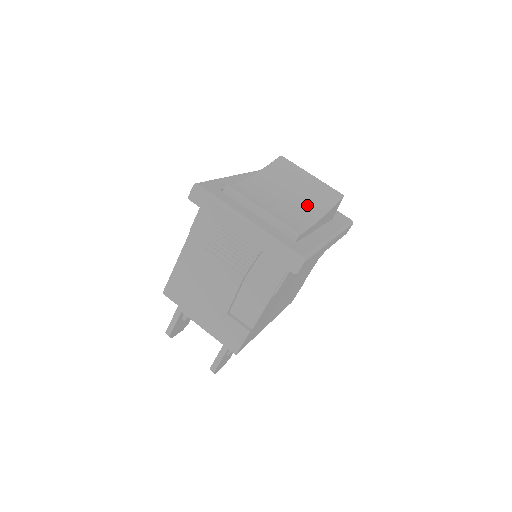
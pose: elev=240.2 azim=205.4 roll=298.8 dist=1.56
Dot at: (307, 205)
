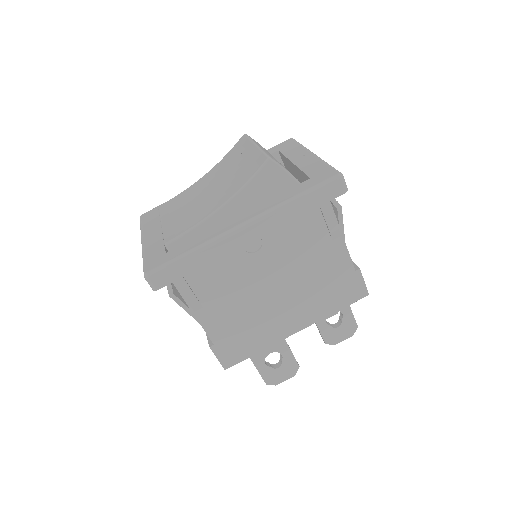
Dot at: (220, 194)
